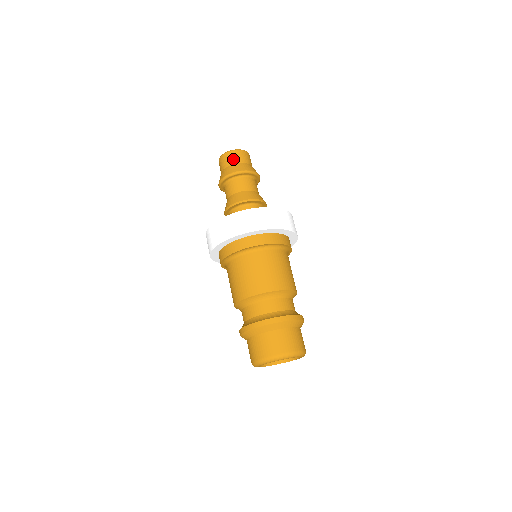
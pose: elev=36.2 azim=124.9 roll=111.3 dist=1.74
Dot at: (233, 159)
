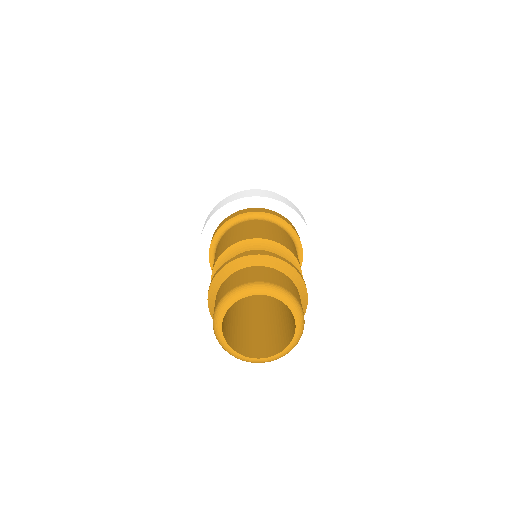
Dot at: occluded
